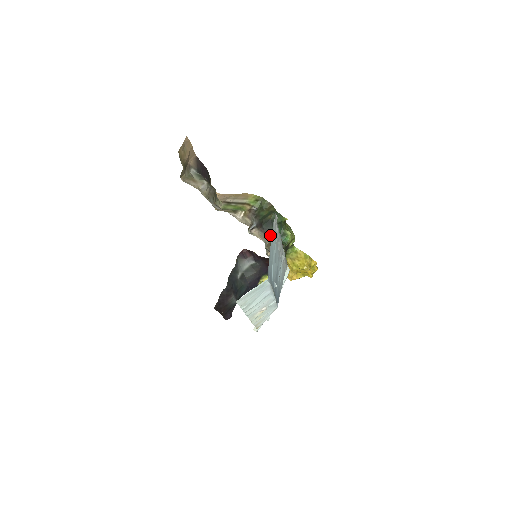
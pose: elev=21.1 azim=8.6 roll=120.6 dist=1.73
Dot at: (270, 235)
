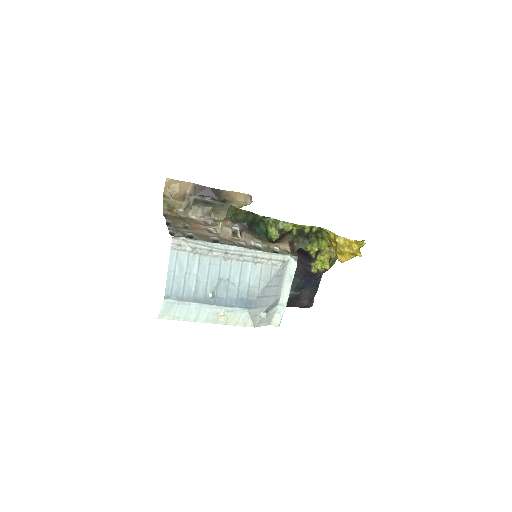
Dot at: (257, 234)
